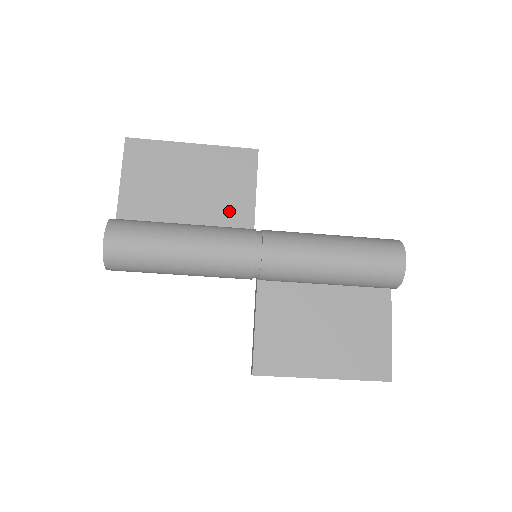
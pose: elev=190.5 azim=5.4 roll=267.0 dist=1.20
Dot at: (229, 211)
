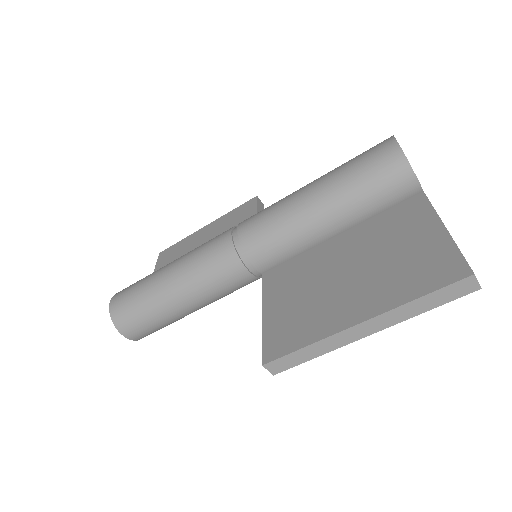
Dot at: occluded
